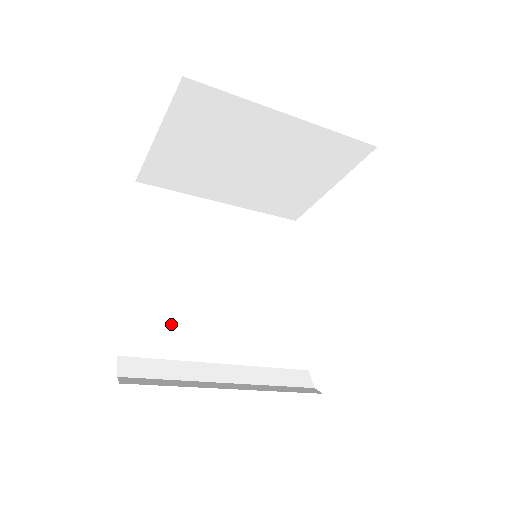
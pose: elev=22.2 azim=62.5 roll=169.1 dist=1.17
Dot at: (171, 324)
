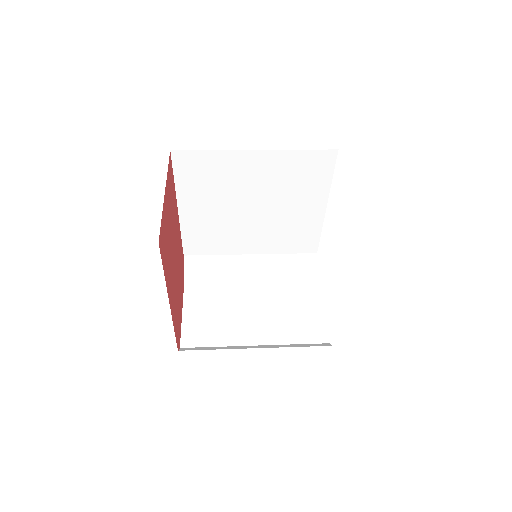
Dot at: (215, 239)
